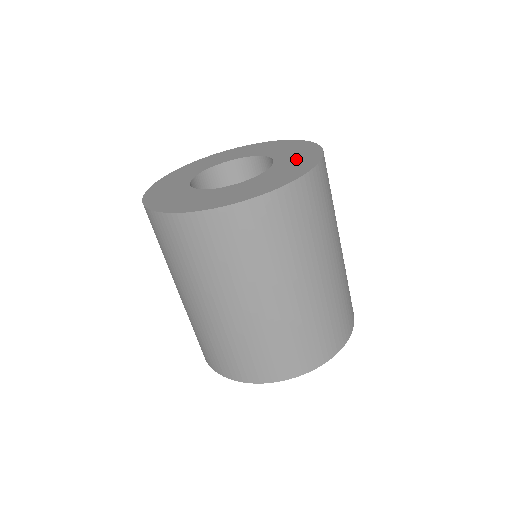
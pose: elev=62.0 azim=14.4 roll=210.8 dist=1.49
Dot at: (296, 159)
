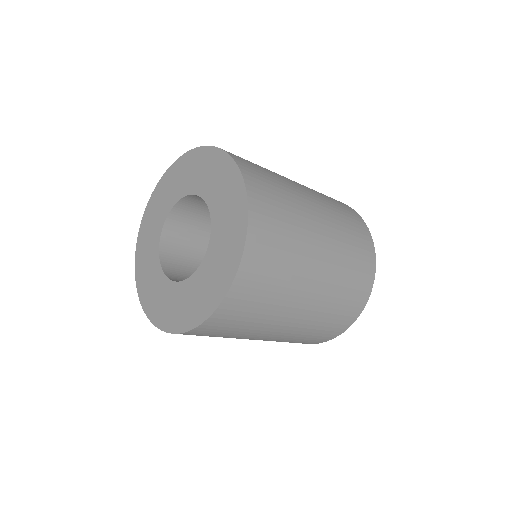
Dot at: (202, 291)
